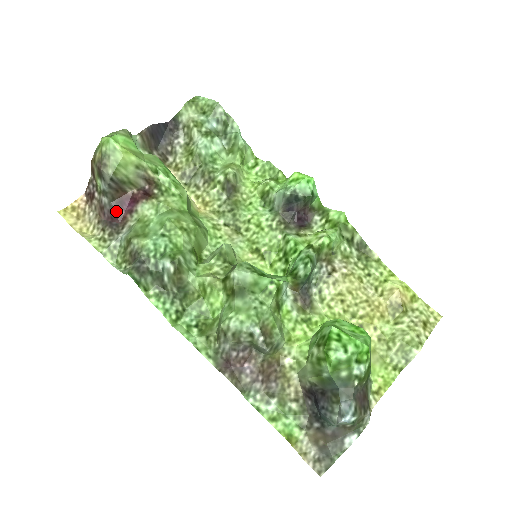
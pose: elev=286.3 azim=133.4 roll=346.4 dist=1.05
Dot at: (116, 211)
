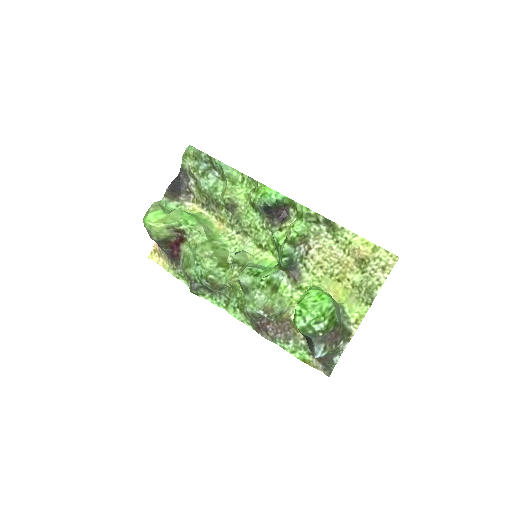
Dot at: (172, 253)
